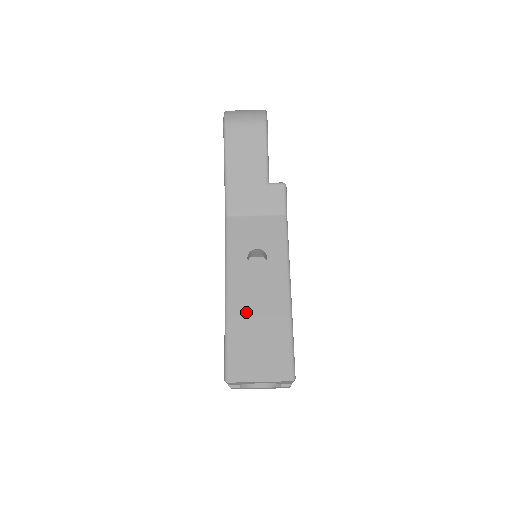
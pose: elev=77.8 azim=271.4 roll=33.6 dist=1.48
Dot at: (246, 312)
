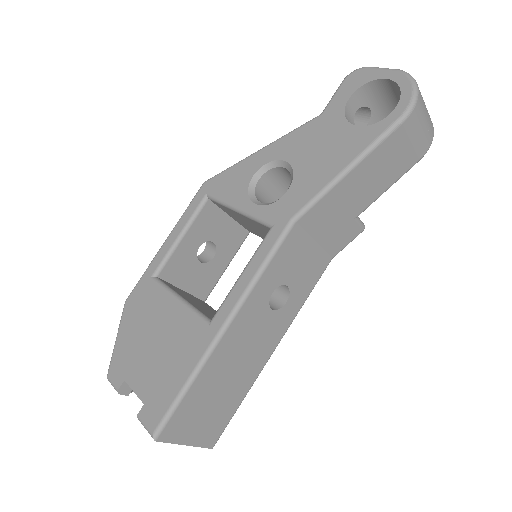
Dot at: (227, 361)
